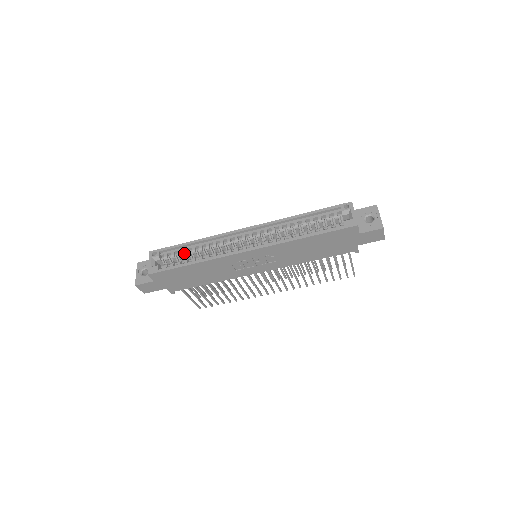
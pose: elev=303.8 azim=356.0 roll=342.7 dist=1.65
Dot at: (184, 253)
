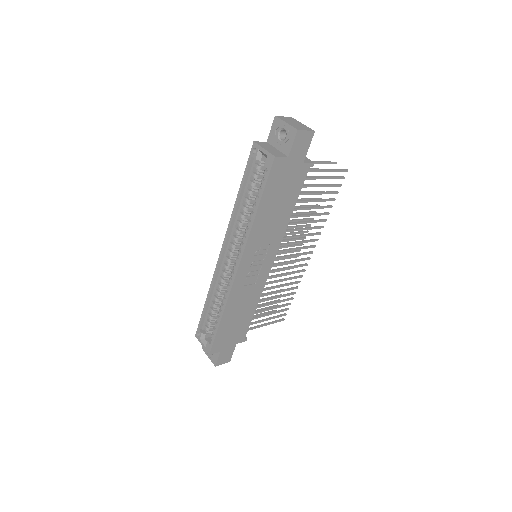
Dot at: (212, 313)
